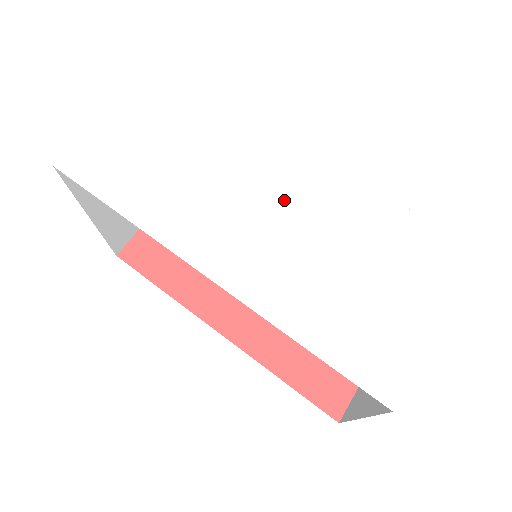
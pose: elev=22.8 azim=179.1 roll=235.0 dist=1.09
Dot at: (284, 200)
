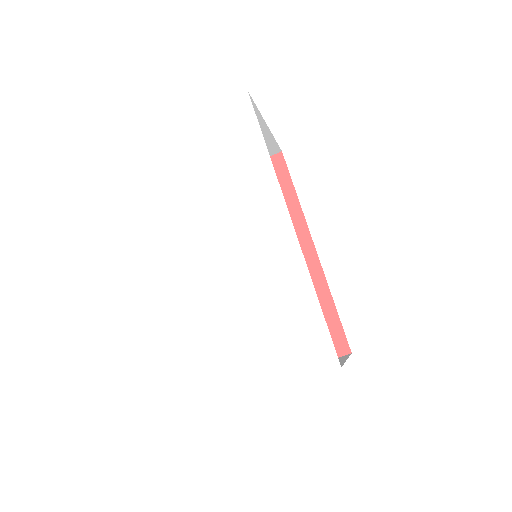
Dot at: (252, 249)
